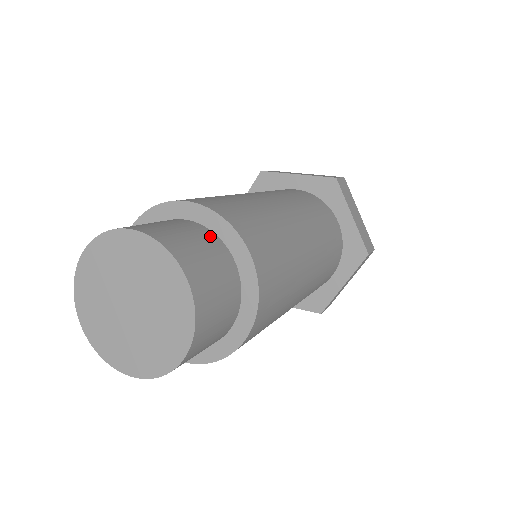
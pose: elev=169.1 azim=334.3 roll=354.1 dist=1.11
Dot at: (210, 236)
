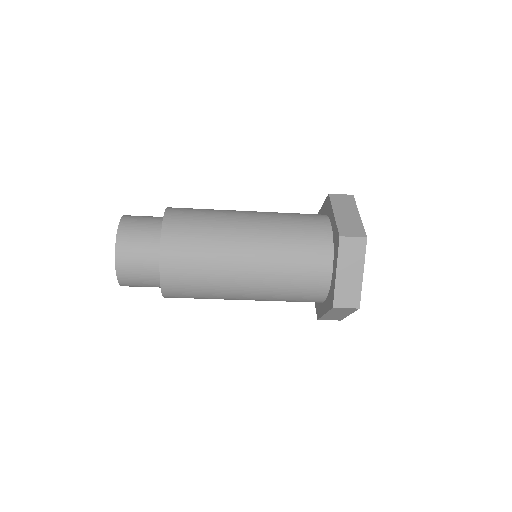
Dot at: occluded
